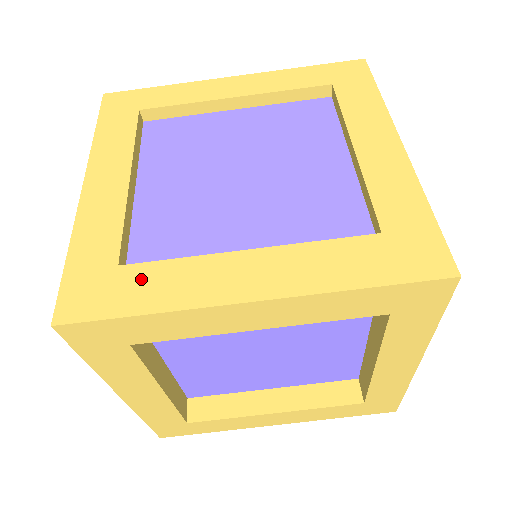
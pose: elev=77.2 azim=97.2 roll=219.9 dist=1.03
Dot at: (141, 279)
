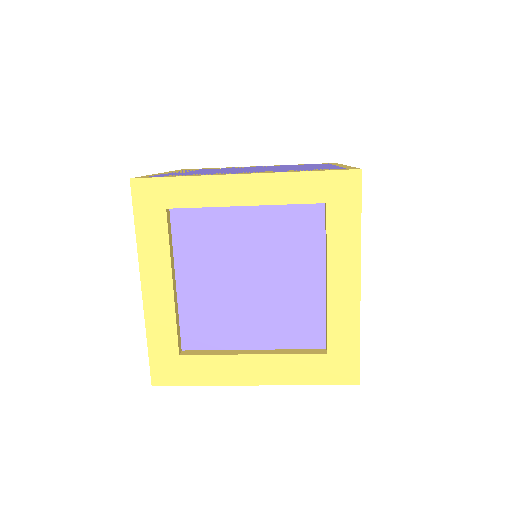
Dot at: (194, 365)
